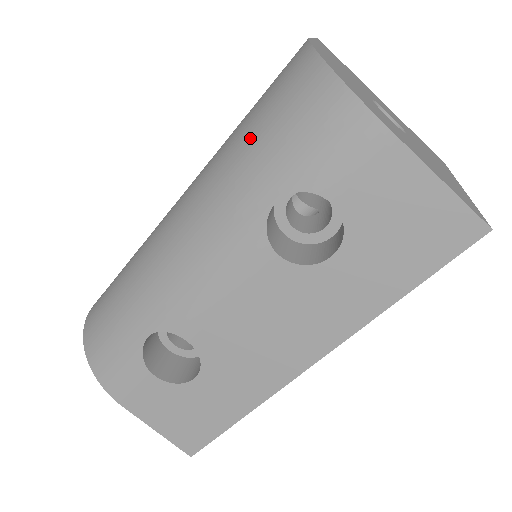
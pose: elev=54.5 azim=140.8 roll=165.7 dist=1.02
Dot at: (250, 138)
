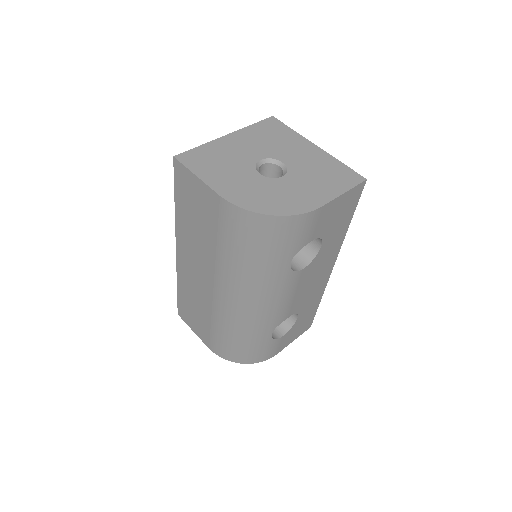
Dot at: (250, 257)
